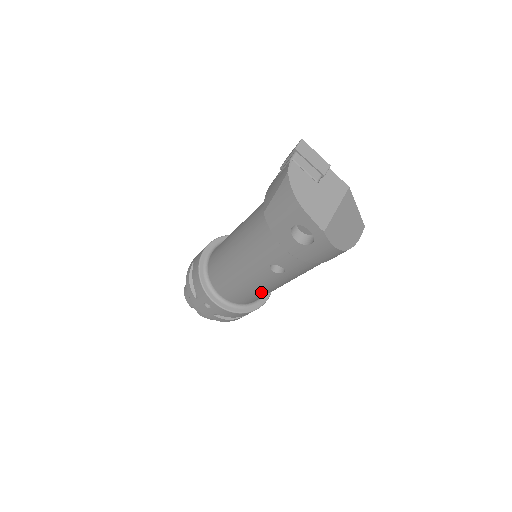
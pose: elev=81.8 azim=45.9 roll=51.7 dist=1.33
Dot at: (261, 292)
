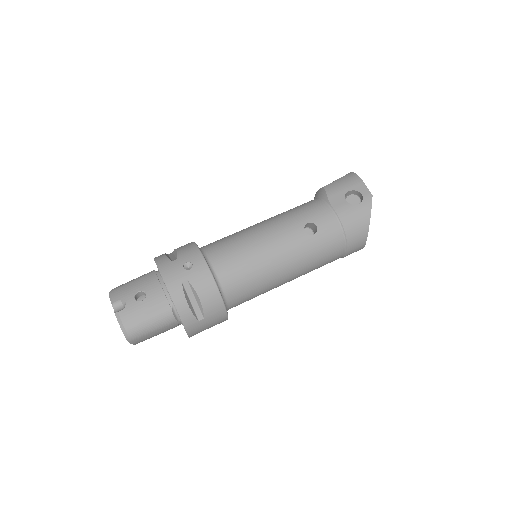
Dot at: (264, 265)
